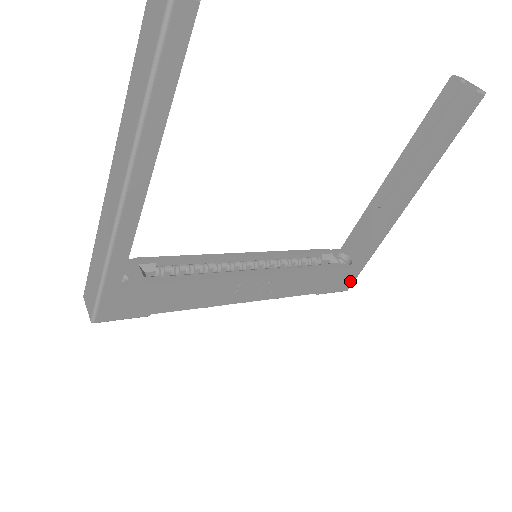
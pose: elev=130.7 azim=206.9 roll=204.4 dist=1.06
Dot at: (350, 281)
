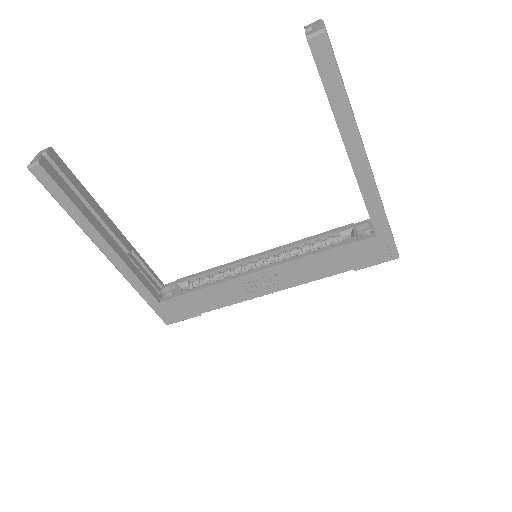
Dot at: (388, 249)
